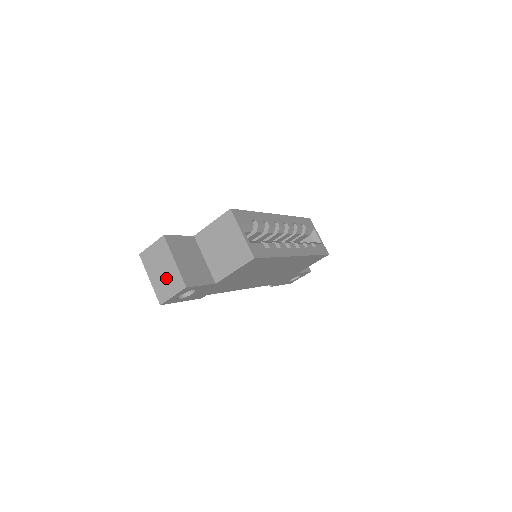
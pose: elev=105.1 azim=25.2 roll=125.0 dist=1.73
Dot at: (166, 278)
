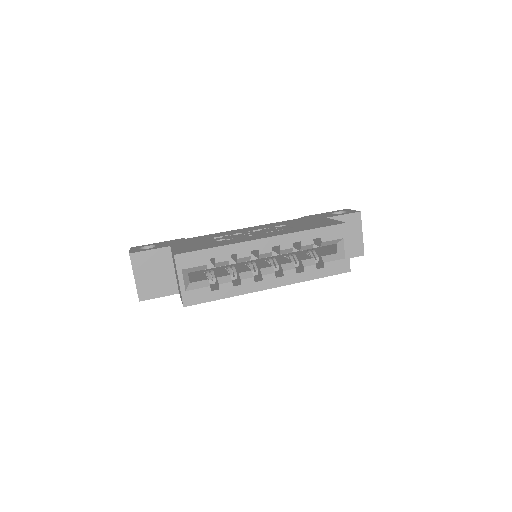
Dot at: occluded
